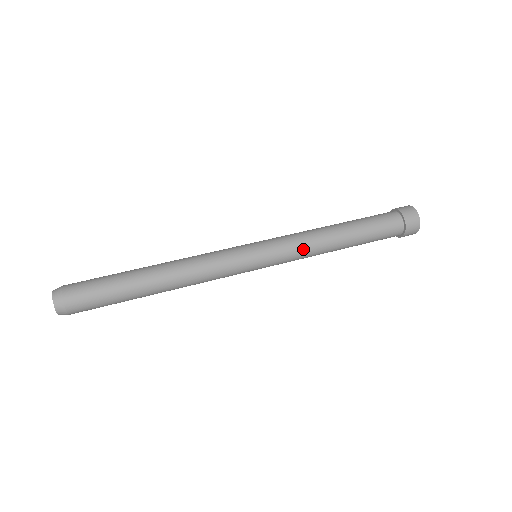
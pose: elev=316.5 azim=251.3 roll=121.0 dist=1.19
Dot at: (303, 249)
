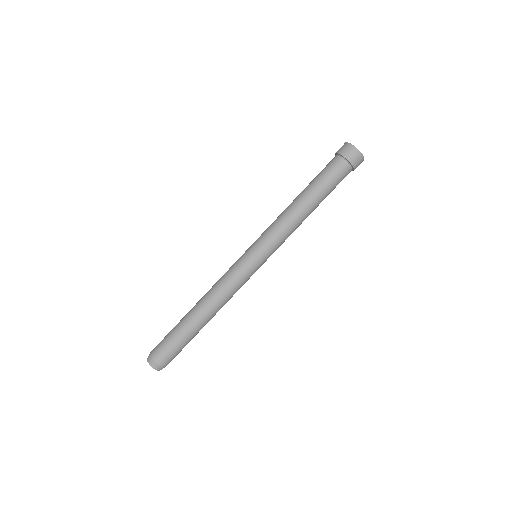
Dot at: (286, 234)
